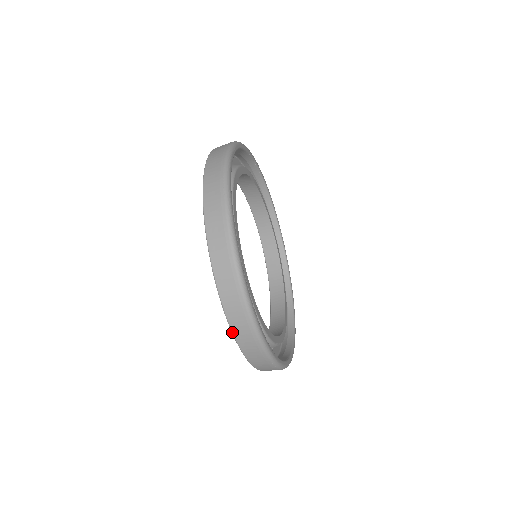
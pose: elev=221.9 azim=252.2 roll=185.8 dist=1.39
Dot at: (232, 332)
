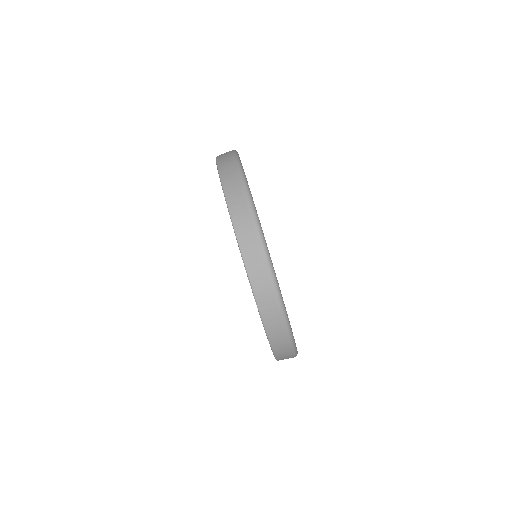
Dot at: (266, 332)
